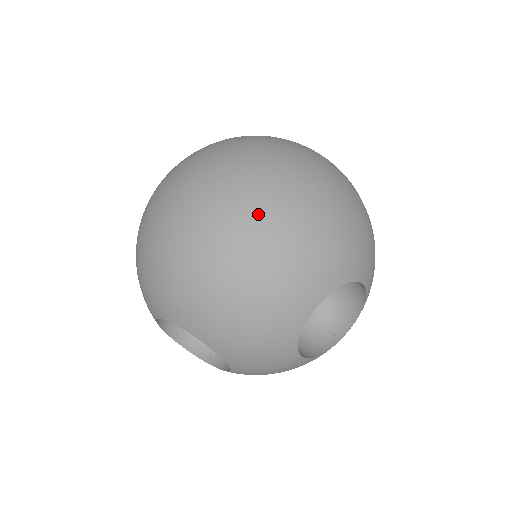
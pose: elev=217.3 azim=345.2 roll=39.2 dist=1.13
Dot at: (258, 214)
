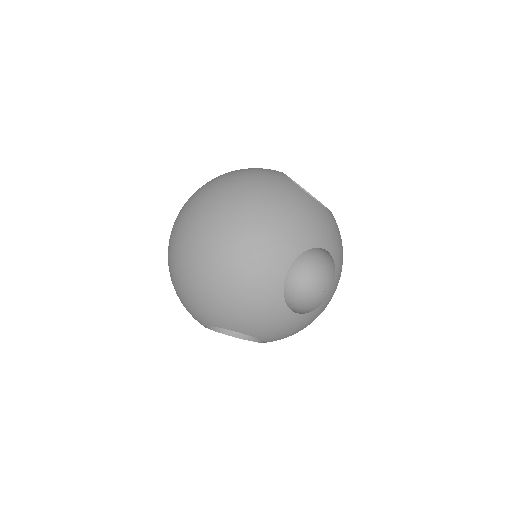
Dot at: (219, 238)
